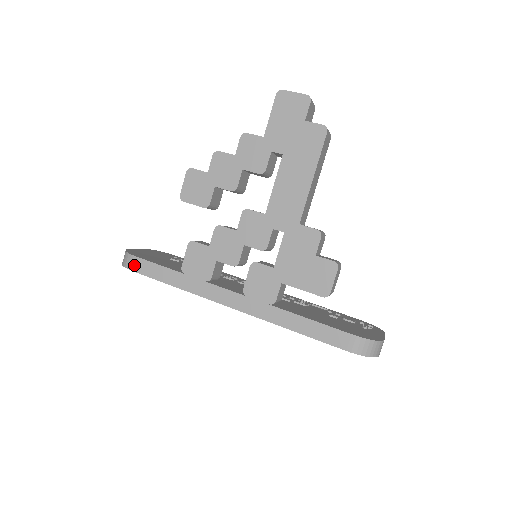
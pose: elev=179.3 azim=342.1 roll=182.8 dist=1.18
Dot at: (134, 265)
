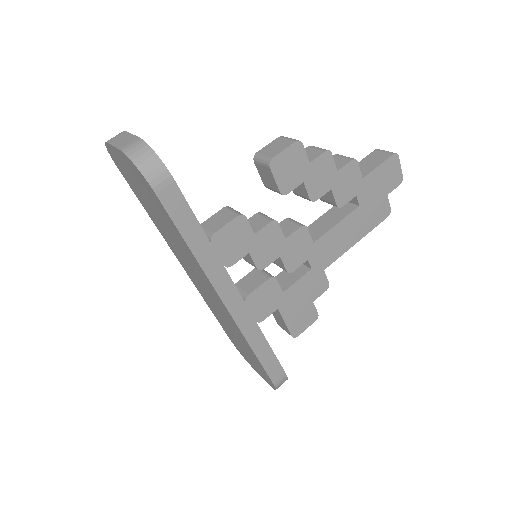
Dot at: (163, 187)
